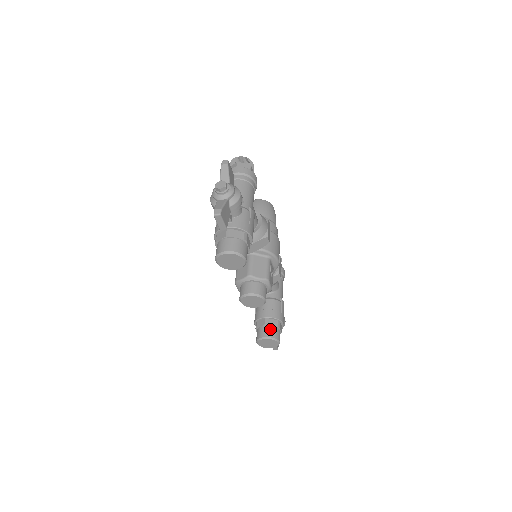
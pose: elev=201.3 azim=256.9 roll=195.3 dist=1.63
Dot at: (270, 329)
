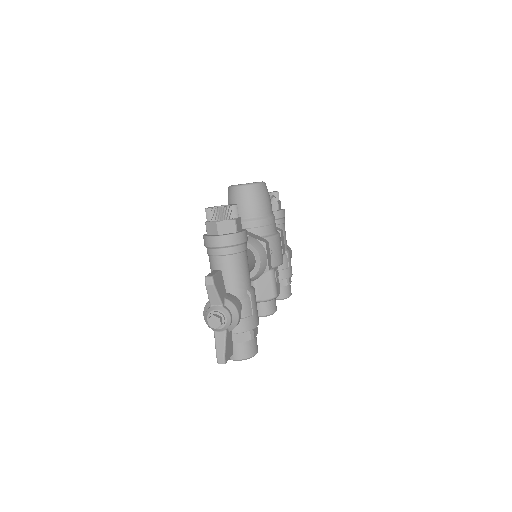
Dot at: (280, 290)
